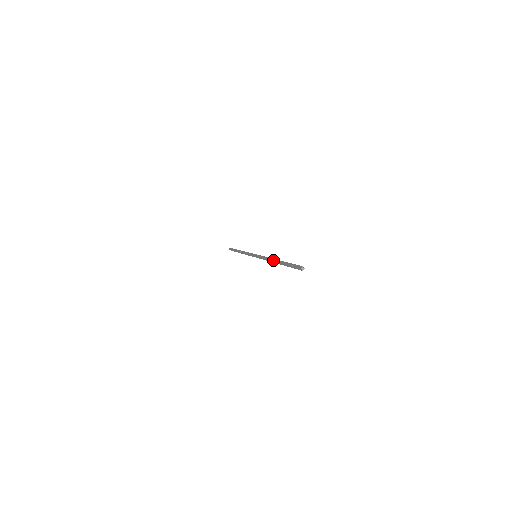
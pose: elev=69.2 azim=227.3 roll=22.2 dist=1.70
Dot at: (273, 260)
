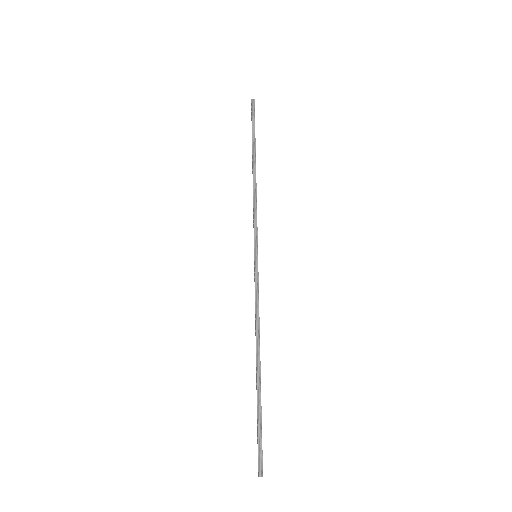
Dot at: occluded
